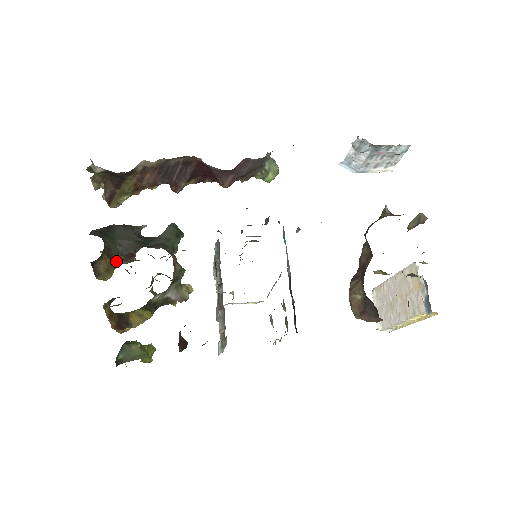
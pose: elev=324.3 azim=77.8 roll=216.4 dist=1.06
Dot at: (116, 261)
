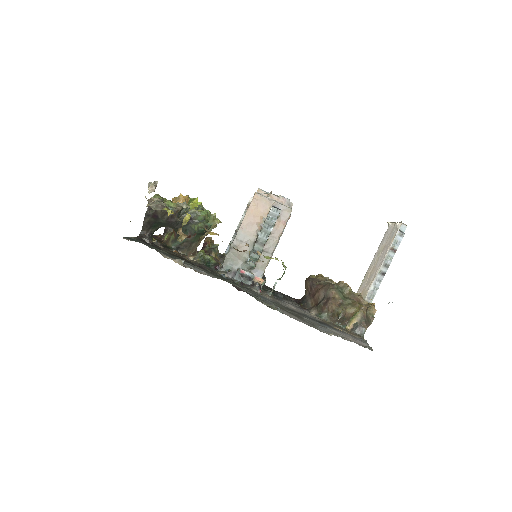
Dot at: occluded
